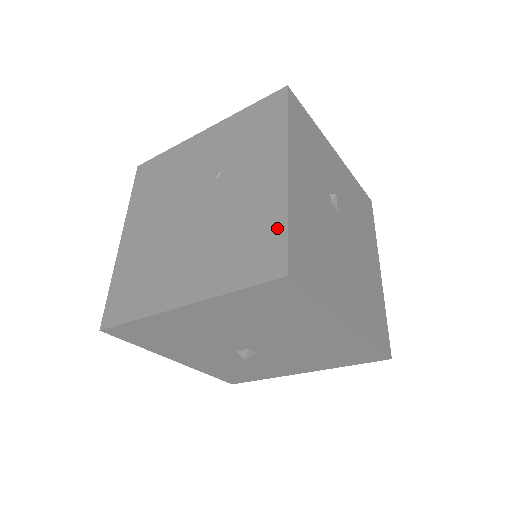
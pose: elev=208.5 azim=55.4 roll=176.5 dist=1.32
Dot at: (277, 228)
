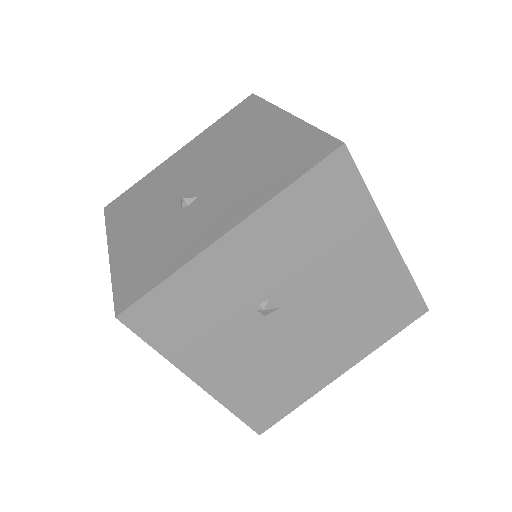
Dot at: occluded
